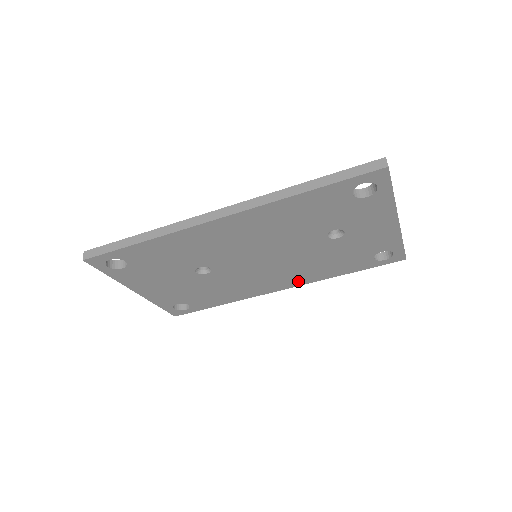
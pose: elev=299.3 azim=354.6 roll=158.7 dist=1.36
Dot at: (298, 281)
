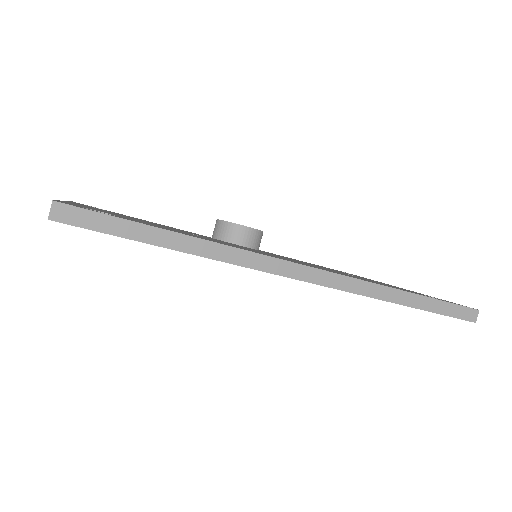
Dot at: occluded
